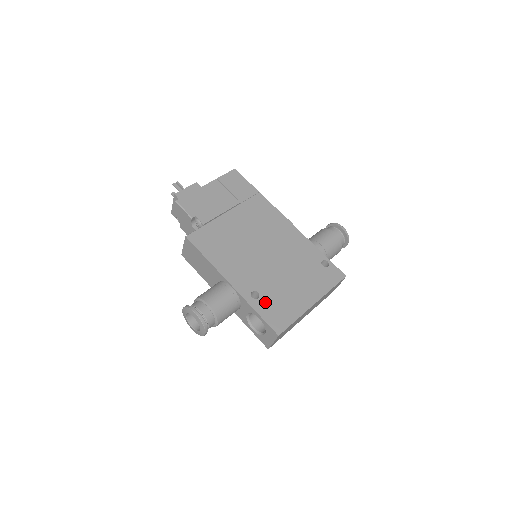
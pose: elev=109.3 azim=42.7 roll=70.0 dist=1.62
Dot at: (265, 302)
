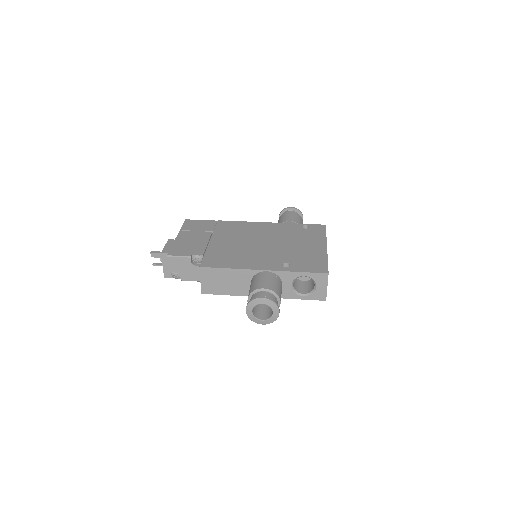
Dot at: (297, 264)
